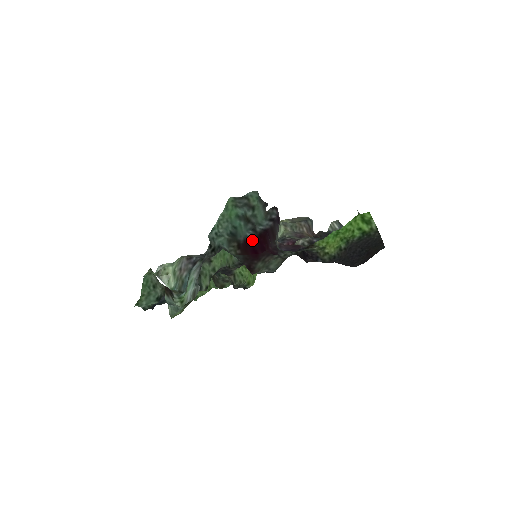
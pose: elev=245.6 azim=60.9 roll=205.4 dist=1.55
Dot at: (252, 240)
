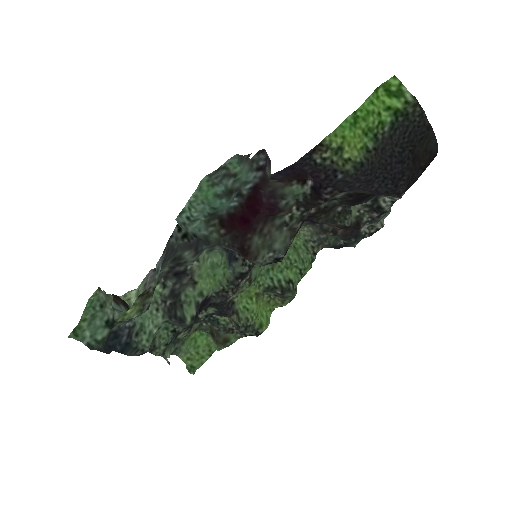
Dot at: (239, 208)
